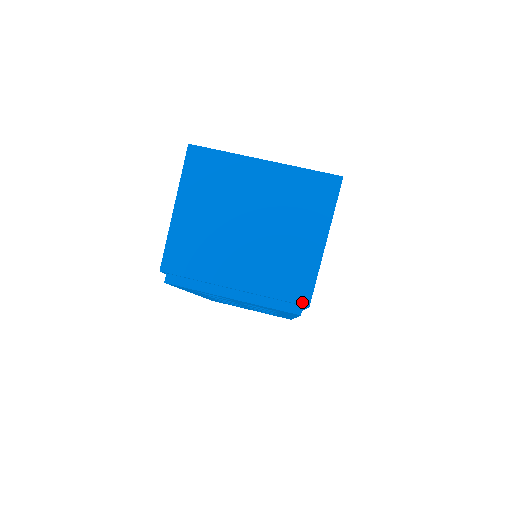
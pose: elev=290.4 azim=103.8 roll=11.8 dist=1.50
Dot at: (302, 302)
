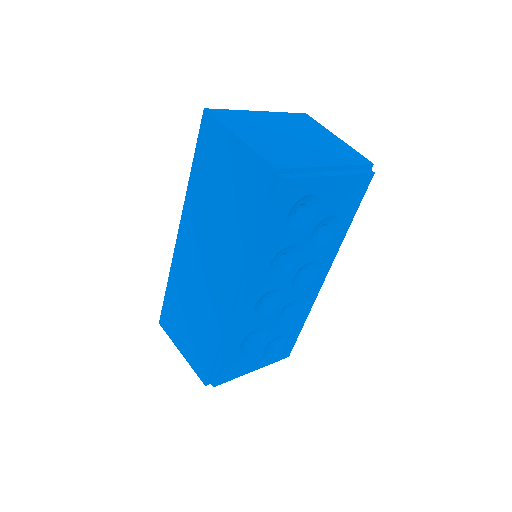
Dot at: (368, 163)
